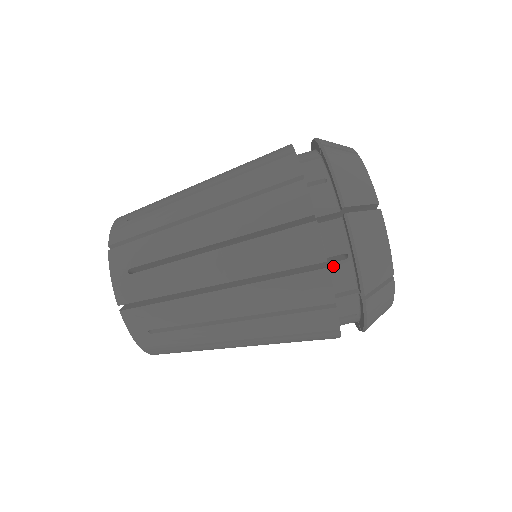
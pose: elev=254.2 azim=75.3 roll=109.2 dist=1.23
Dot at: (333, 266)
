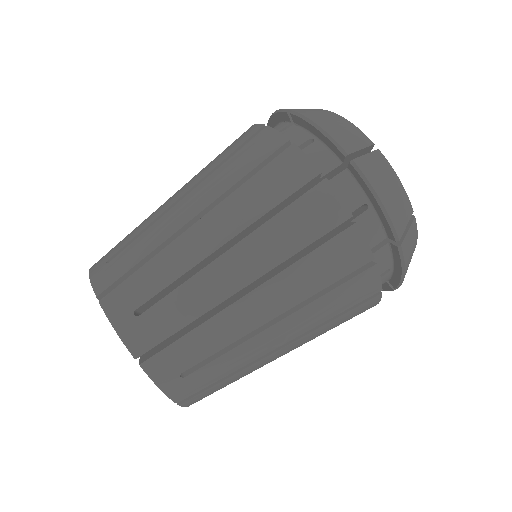
Dot at: occluded
